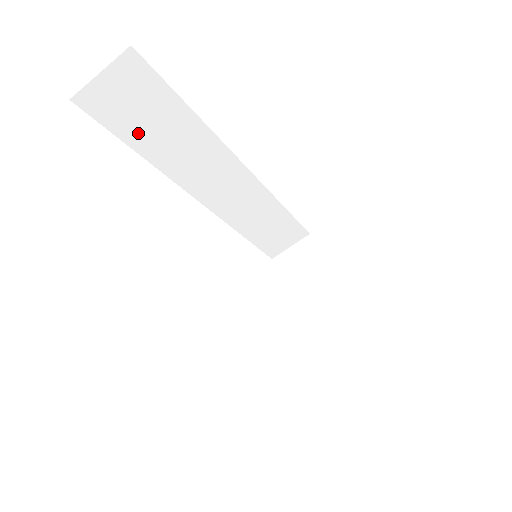
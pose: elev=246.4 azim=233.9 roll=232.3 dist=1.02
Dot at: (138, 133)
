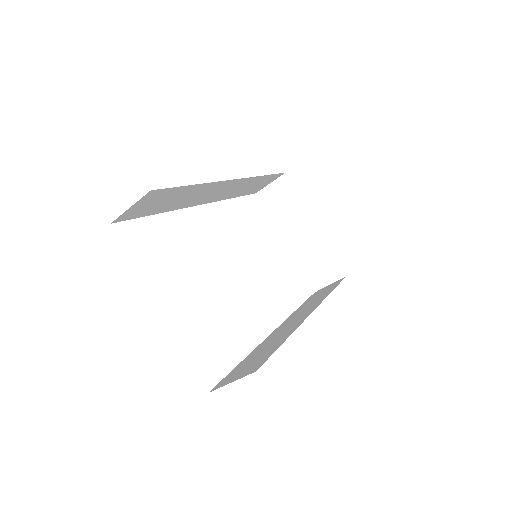
Dot at: (157, 209)
